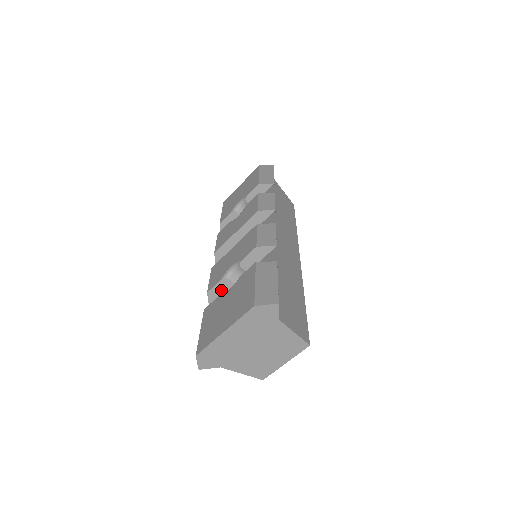
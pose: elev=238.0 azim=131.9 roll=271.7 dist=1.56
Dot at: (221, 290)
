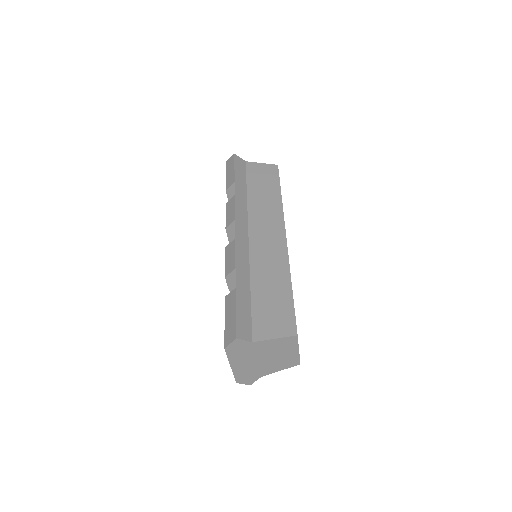
Dot at: occluded
